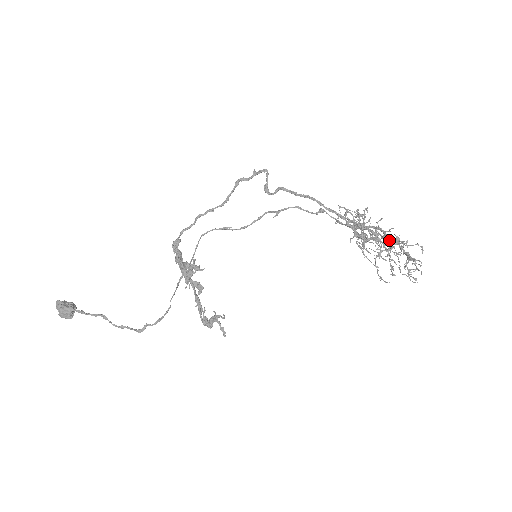
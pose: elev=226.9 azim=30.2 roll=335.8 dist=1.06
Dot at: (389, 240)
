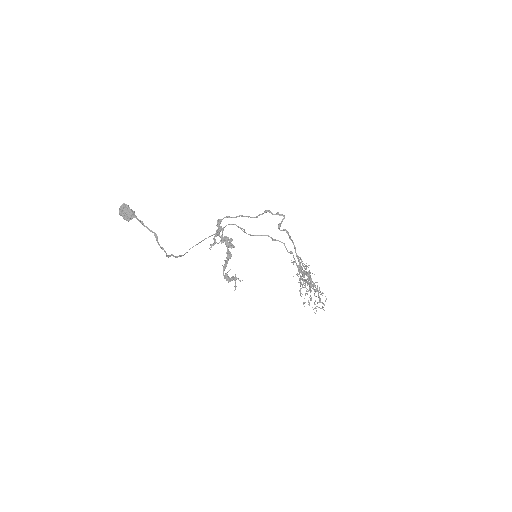
Dot at: occluded
